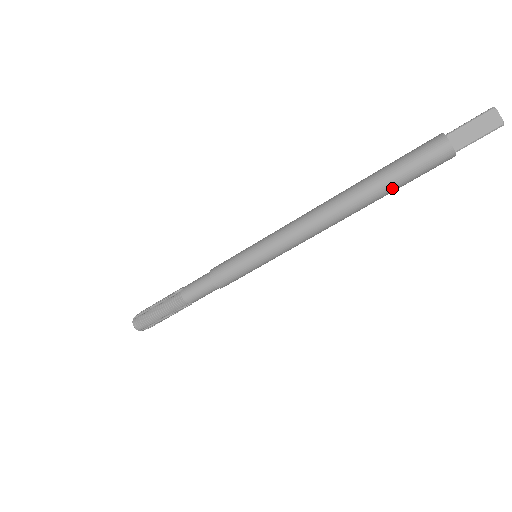
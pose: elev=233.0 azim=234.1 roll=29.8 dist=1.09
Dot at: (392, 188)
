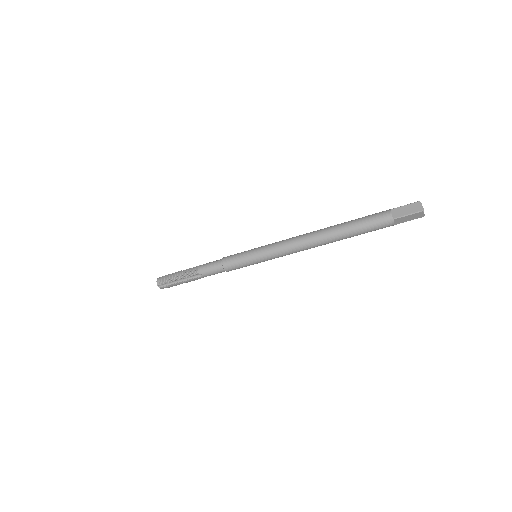
Dot at: (352, 231)
